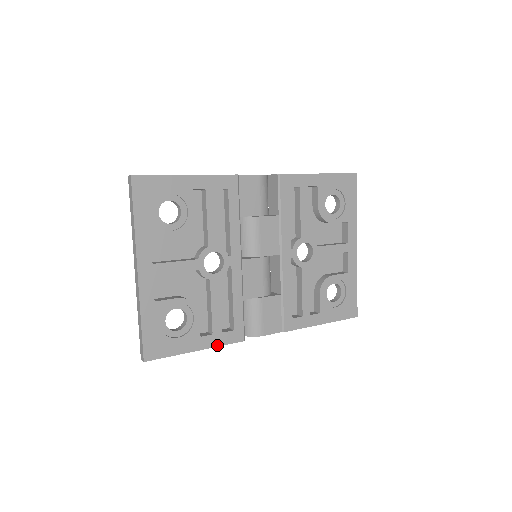
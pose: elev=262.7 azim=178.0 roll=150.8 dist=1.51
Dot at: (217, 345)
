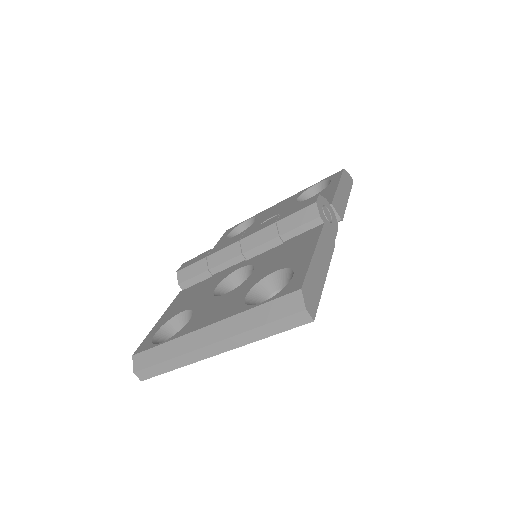
Dot at: occluded
